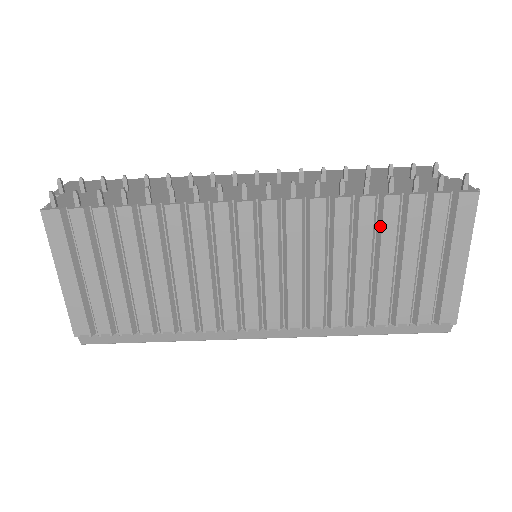
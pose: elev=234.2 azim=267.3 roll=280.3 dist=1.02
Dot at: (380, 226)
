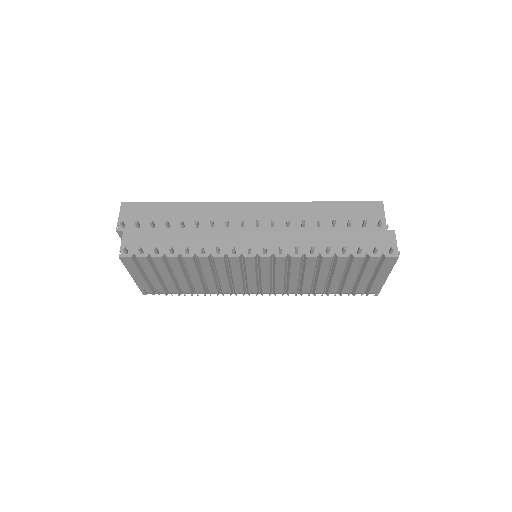
Dot at: (335, 265)
